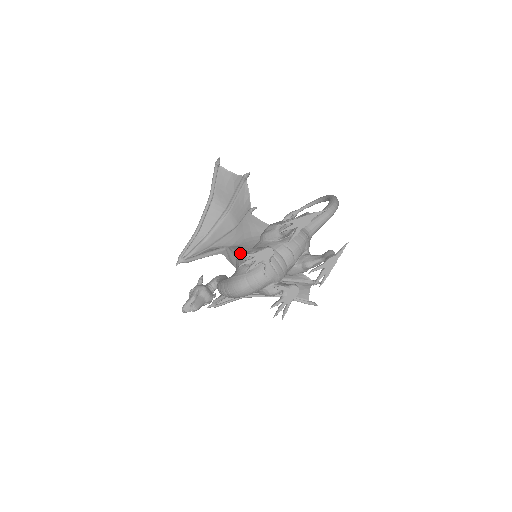
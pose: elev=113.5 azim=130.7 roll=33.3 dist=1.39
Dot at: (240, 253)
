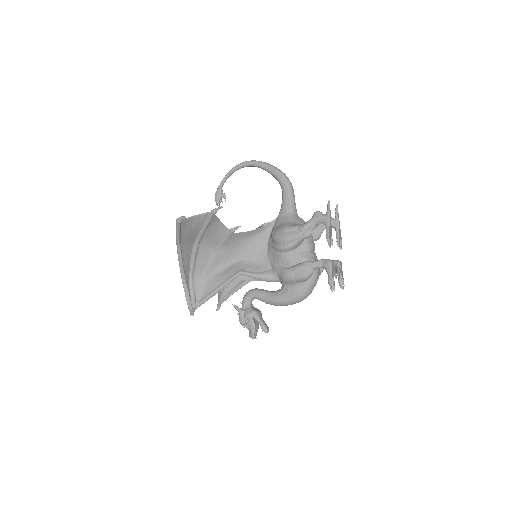
Dot at: (290, 276)
